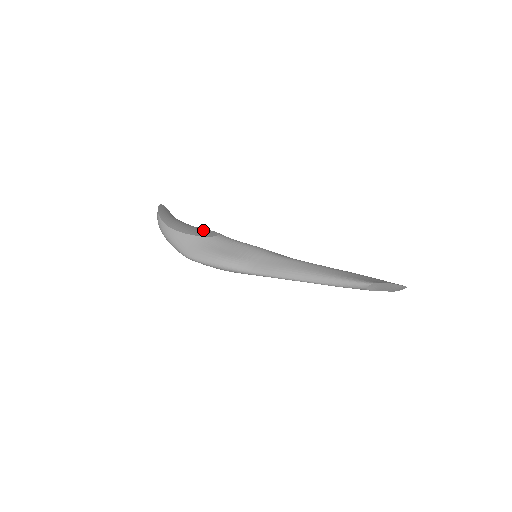
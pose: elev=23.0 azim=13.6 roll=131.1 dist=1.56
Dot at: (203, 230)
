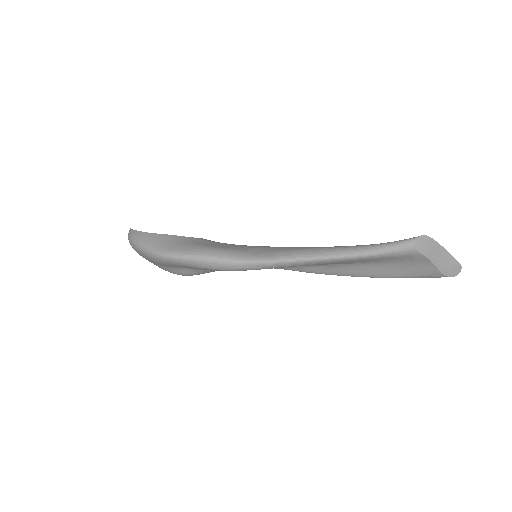
Dot at: occluded
